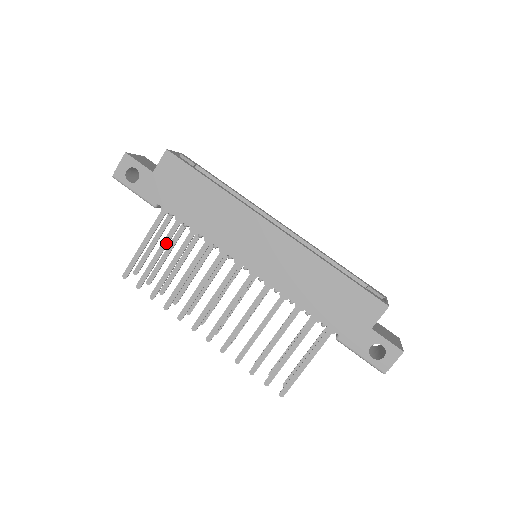
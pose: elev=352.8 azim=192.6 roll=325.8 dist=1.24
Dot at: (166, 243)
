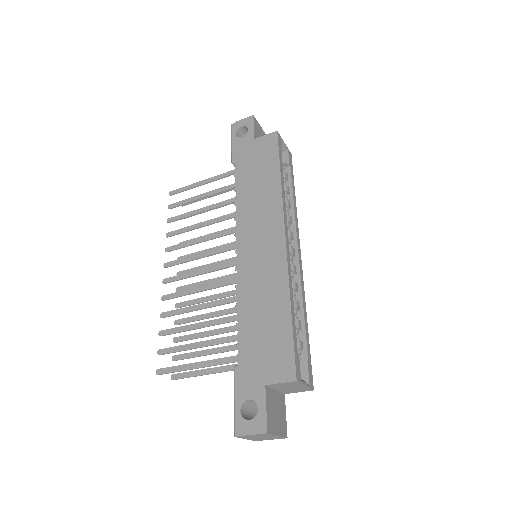
Dot at: (214, 193)
